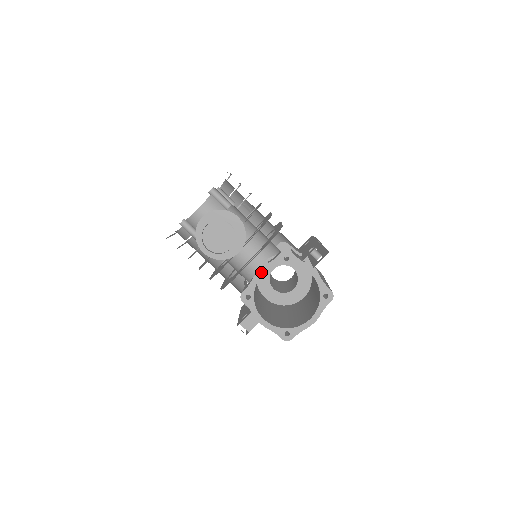
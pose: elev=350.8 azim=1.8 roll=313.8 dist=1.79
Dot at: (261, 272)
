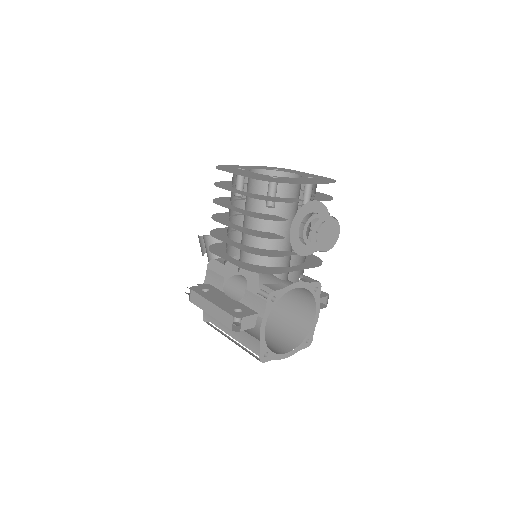
Dot at: (297, 285)
